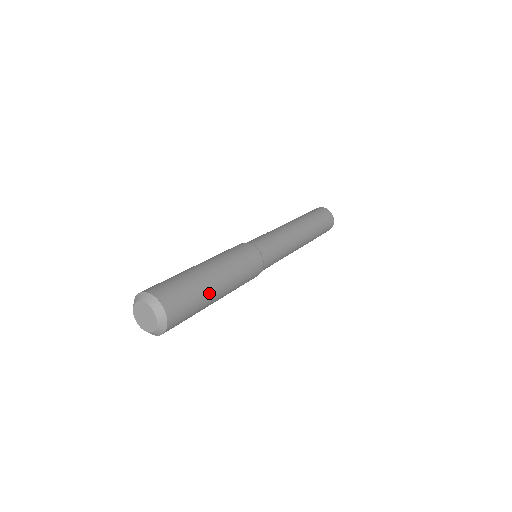
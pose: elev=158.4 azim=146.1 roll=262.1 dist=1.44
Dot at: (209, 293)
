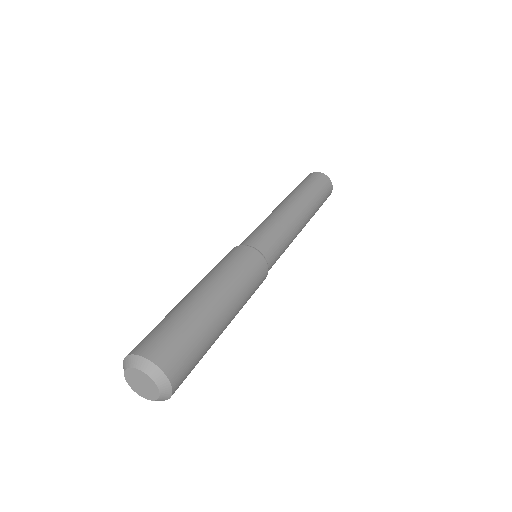
Dot at: (208, 320)
